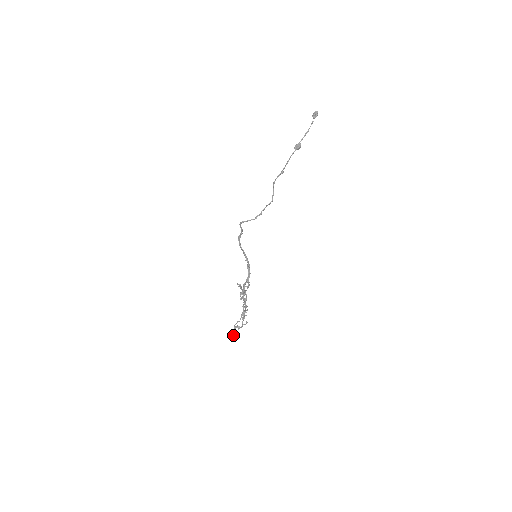
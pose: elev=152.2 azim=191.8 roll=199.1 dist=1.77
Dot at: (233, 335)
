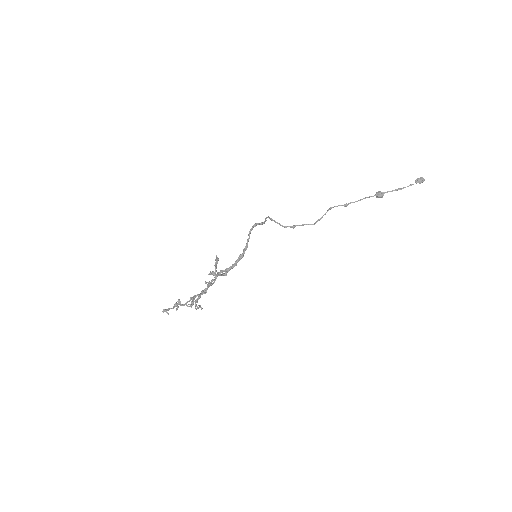
Dot at: (167, 310)
